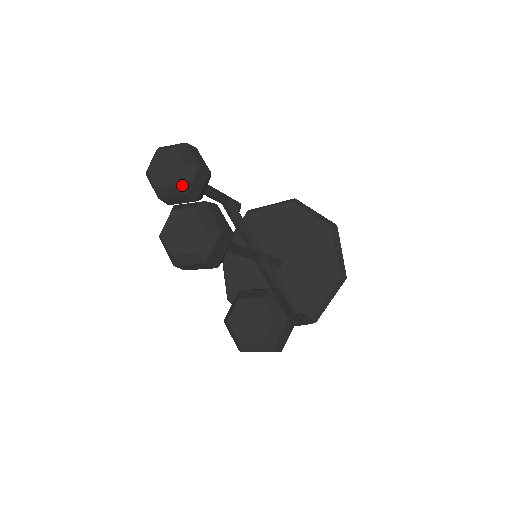
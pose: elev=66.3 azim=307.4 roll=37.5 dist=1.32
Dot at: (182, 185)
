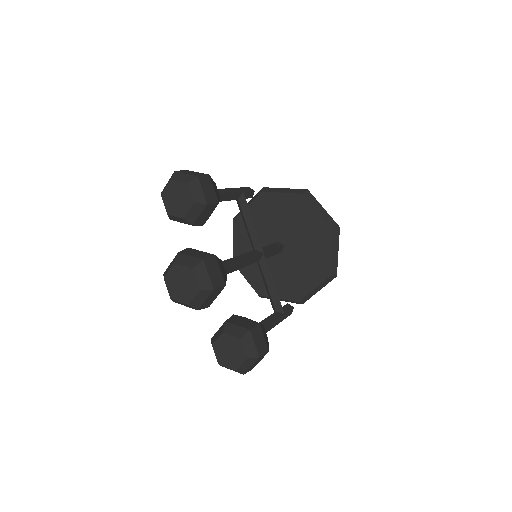
Dot at: (190, 218)
